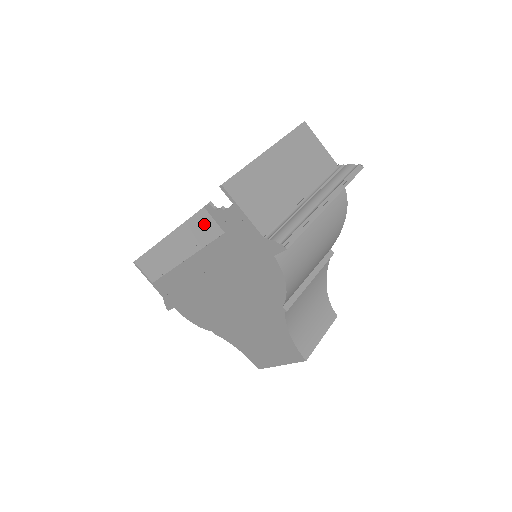
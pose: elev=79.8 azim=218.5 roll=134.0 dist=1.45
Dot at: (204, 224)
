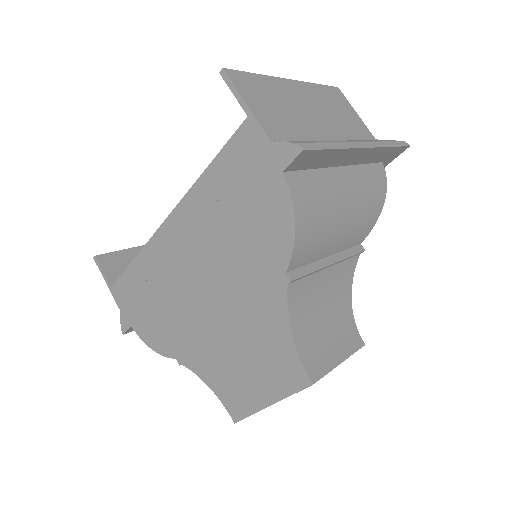
Dot at: occluded
